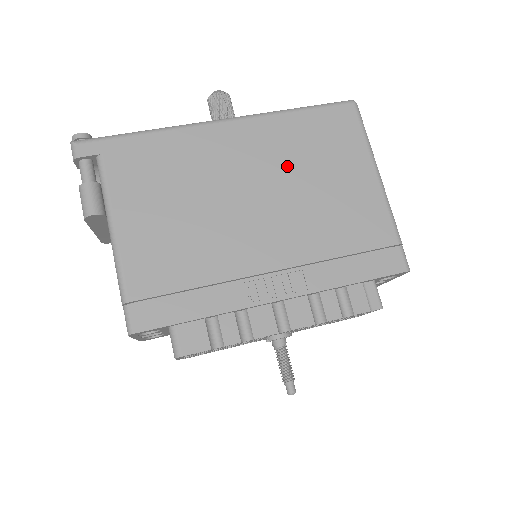
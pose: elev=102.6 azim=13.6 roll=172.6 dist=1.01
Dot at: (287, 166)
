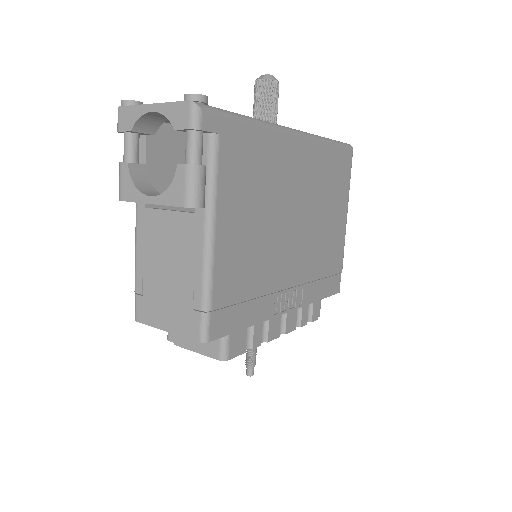
Dot at: (317, 194)
